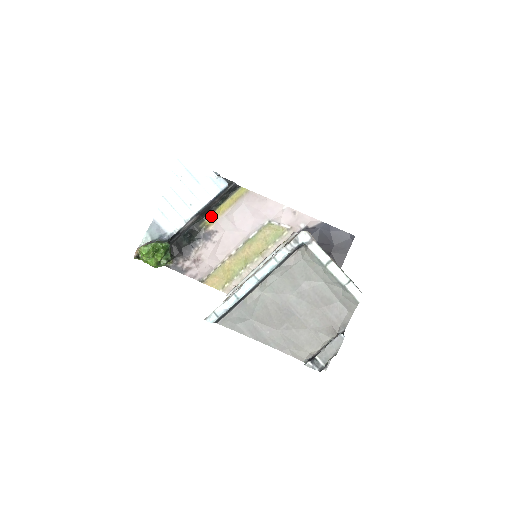
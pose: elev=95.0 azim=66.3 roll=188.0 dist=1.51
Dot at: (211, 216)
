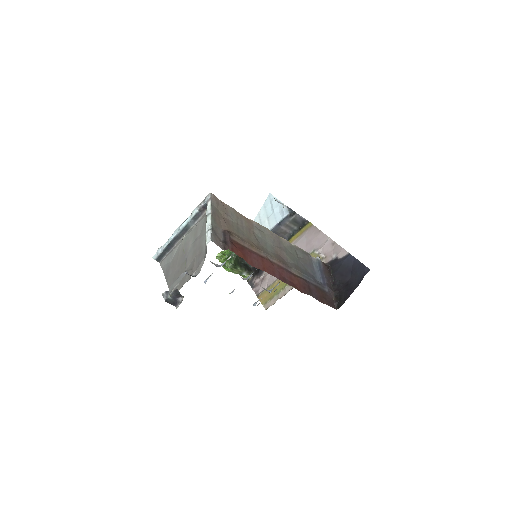
Dot at: occluded
